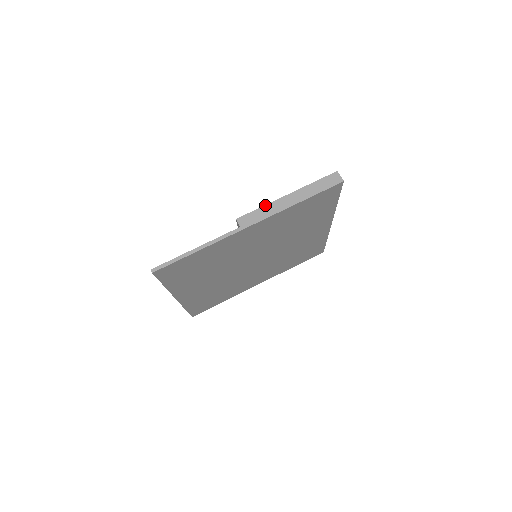
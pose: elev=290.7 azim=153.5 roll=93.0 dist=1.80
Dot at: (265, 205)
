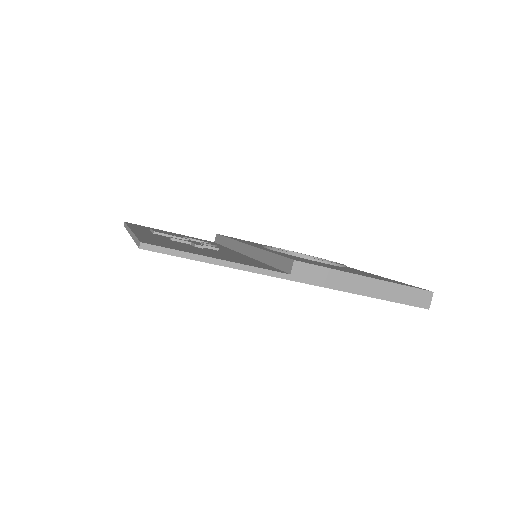
Dot at: (337, 270)
